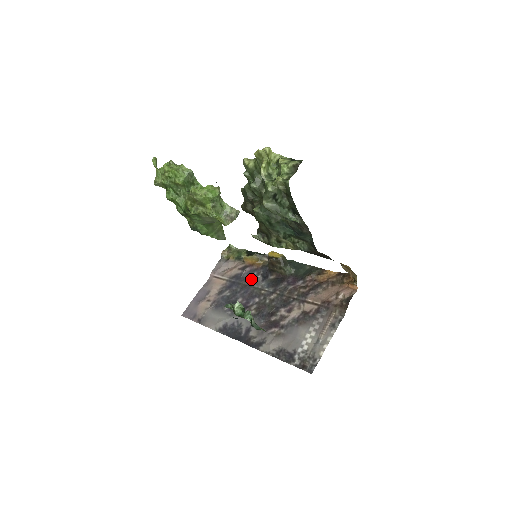
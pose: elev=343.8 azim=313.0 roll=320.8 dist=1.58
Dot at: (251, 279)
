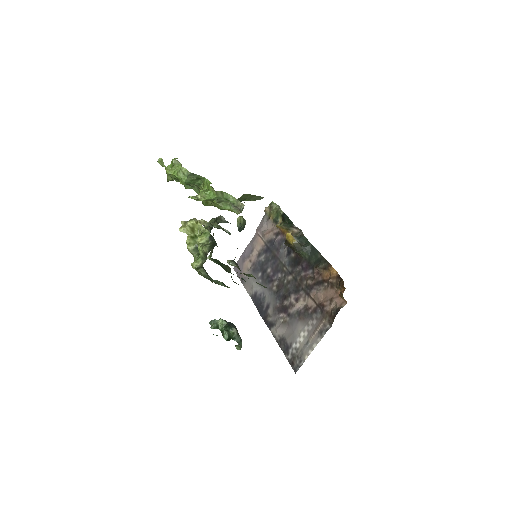
Dot at: (279, 250)
